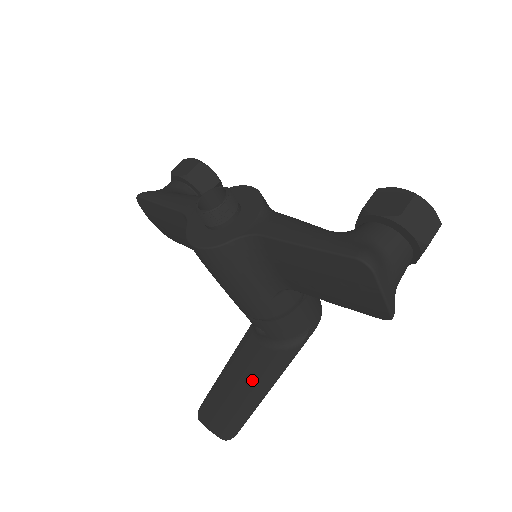
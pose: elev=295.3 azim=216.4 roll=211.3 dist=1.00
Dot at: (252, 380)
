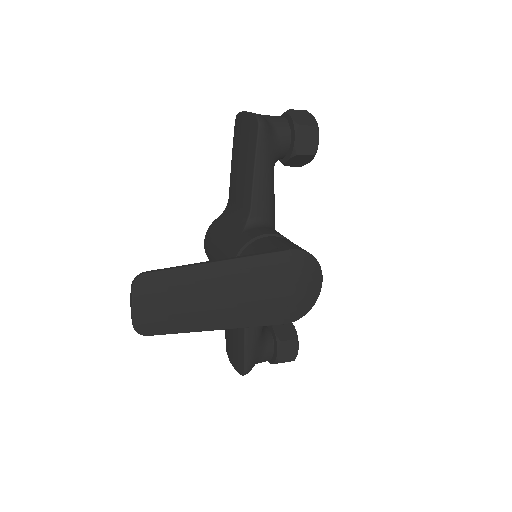
Dot at: occluded
